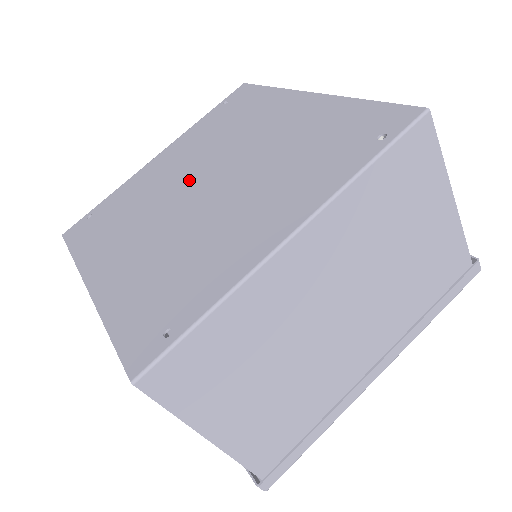
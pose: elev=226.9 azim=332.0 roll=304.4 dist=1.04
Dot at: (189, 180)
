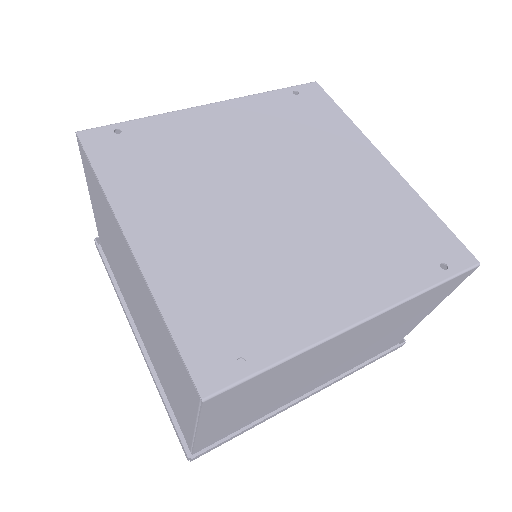
Dot at: (256, 175)
